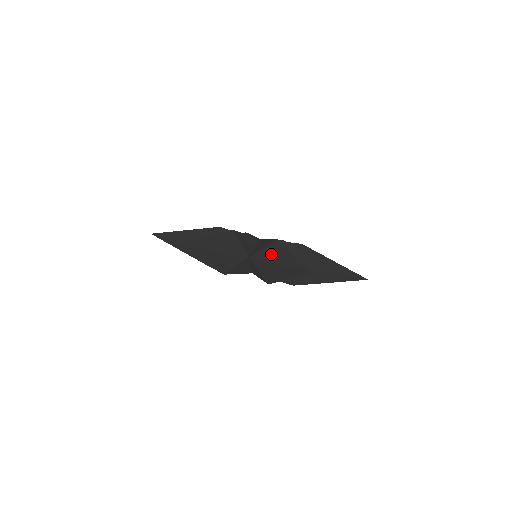
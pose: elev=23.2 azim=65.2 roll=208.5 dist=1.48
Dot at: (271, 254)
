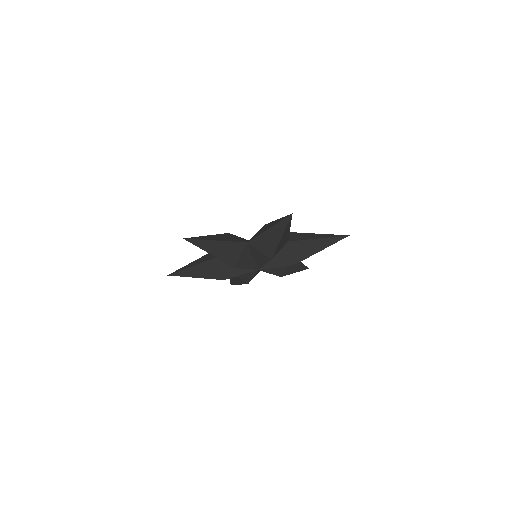
Dot at: (263, 230)
